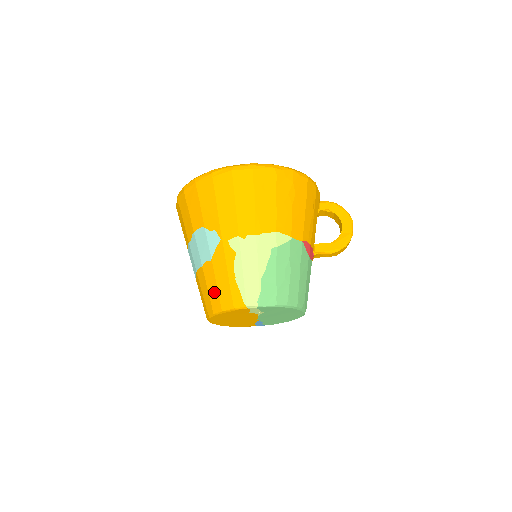
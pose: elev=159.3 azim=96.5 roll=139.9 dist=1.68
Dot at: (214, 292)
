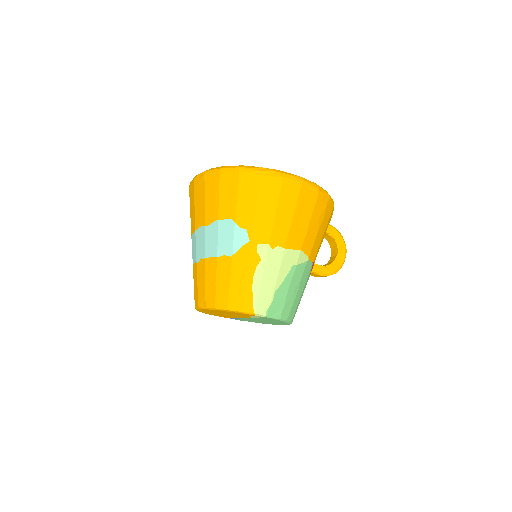
Dot at: (224, 288)
